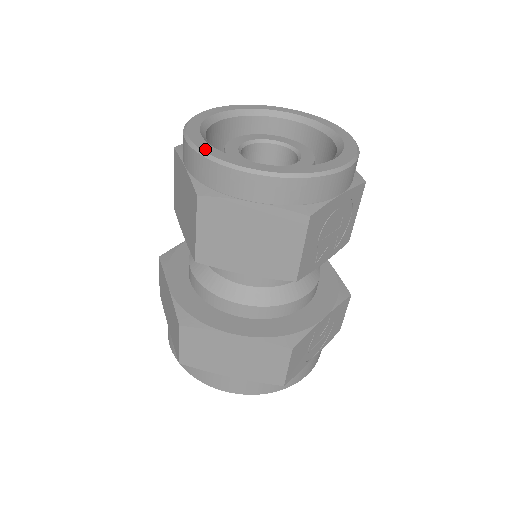
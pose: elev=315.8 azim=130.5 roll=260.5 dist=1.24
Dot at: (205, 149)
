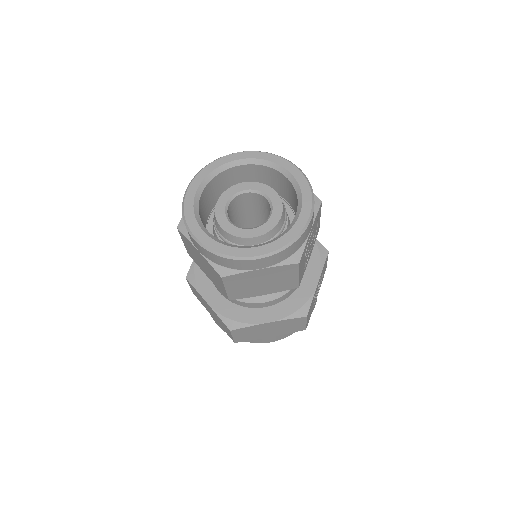
Dot at: (214, 248)
